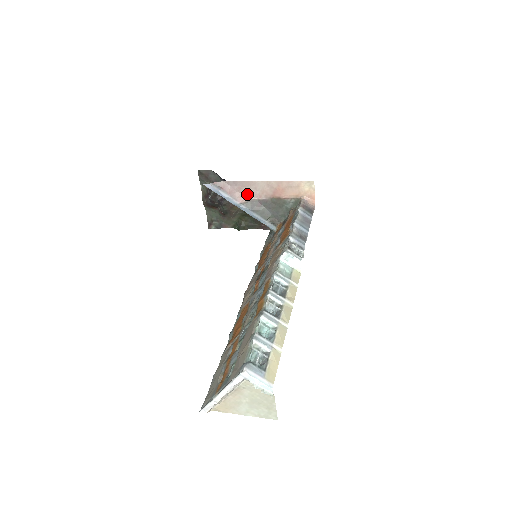
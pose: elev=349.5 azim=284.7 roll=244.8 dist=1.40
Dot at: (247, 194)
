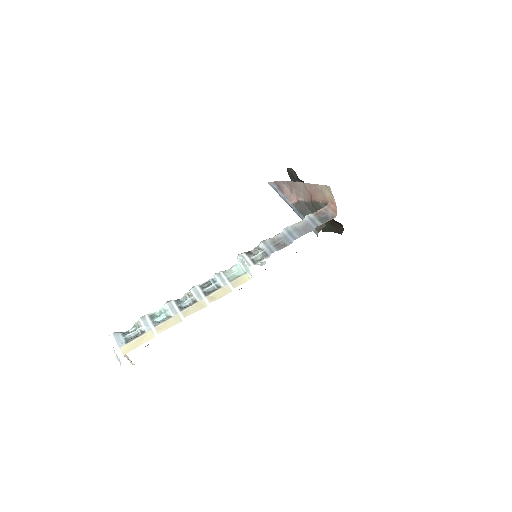
Dot at: (297, 195)
